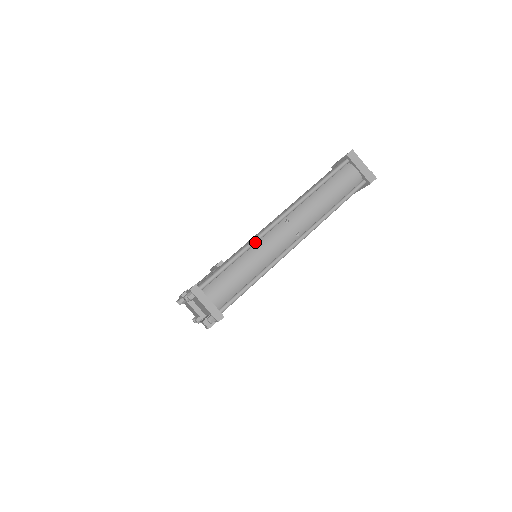
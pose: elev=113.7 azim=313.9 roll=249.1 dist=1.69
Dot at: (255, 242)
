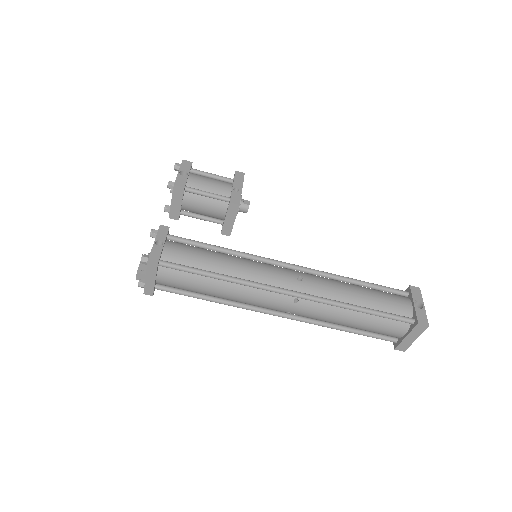
Dot at: (249, 286)
